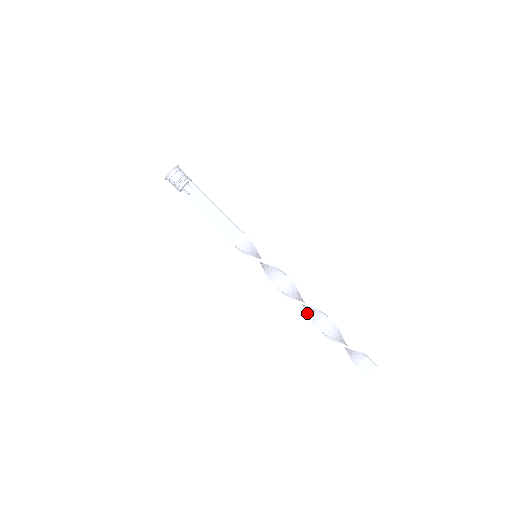
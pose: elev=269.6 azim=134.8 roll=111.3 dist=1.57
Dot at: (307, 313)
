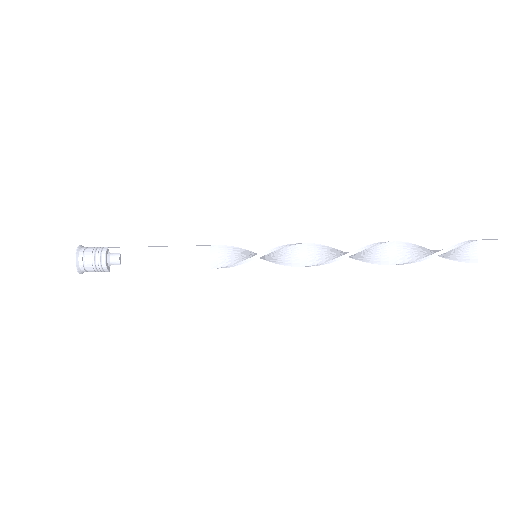
Dot at: (369, 262)
